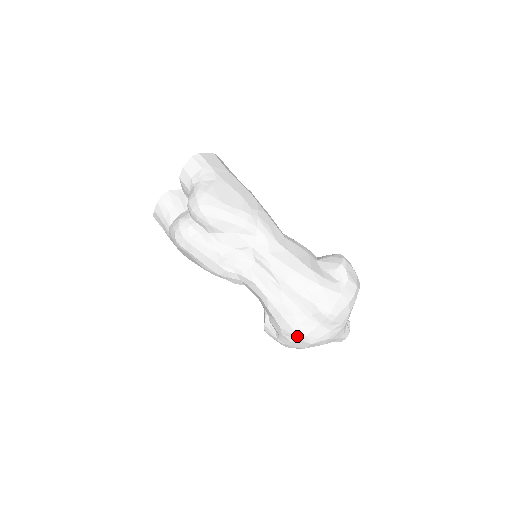
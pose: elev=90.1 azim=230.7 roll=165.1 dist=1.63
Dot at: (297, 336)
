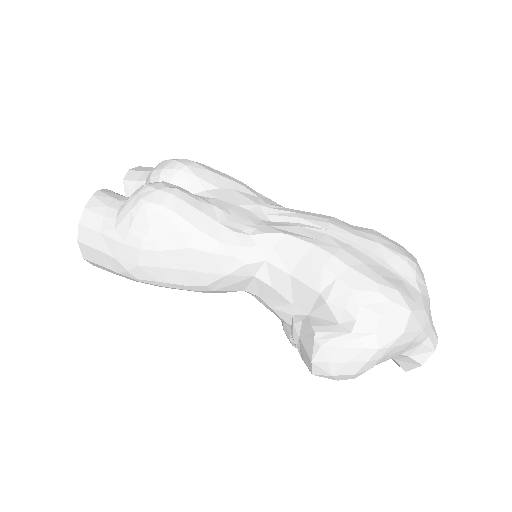
Dot at: (386, 294)
